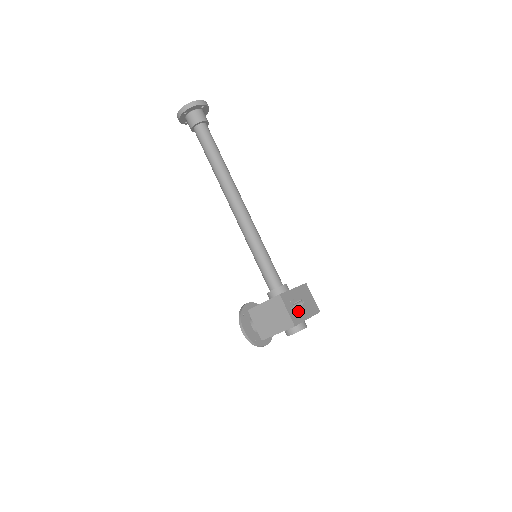
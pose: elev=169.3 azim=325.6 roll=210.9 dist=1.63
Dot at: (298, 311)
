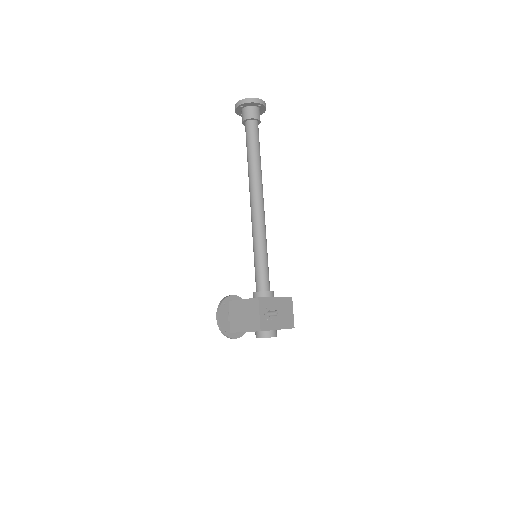
Dot at: (271, 319)
